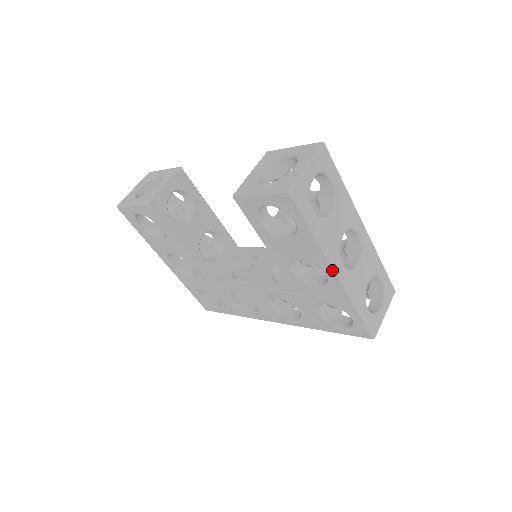
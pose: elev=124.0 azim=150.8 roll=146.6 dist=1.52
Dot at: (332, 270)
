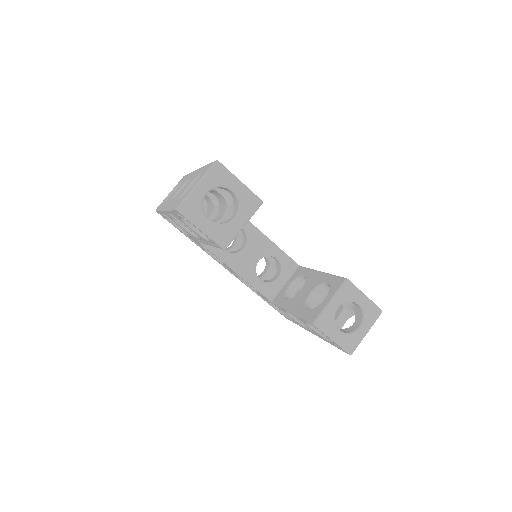
Dot at: occluded
